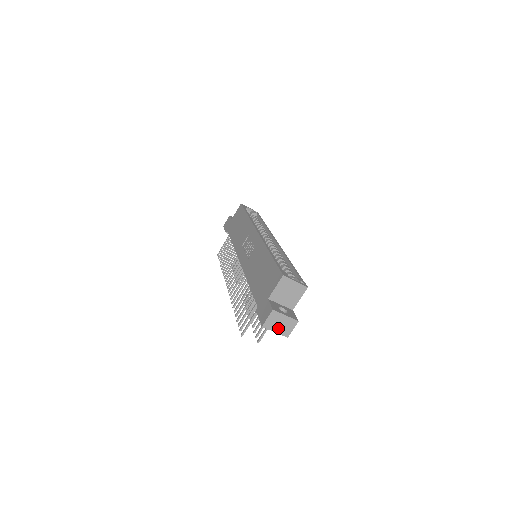
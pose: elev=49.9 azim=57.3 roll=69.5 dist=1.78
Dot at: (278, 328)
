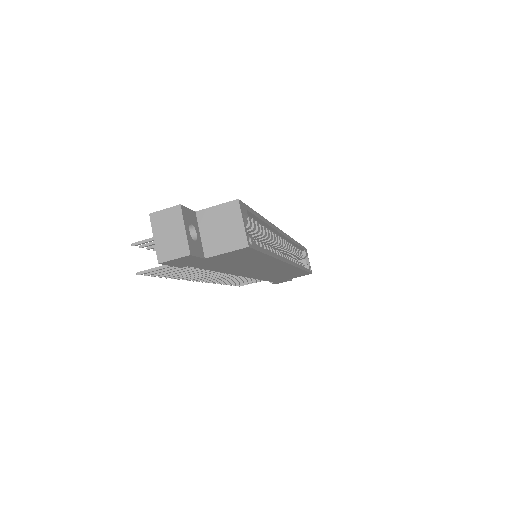
Dot at: (162, 237)
